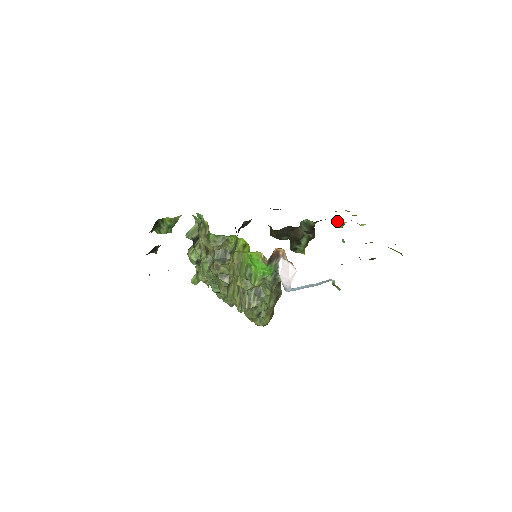
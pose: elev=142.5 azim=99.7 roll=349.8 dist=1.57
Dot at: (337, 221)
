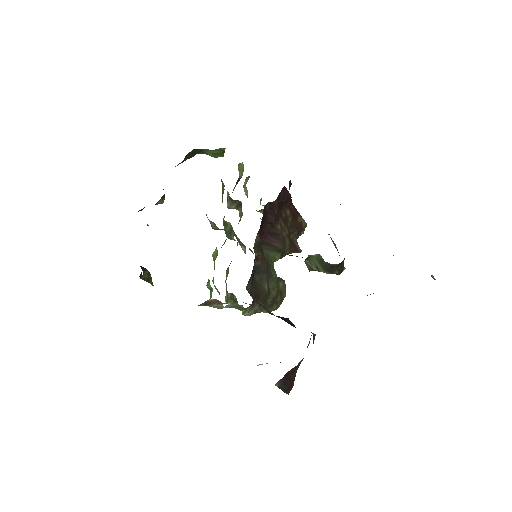
Dot at: occluded
